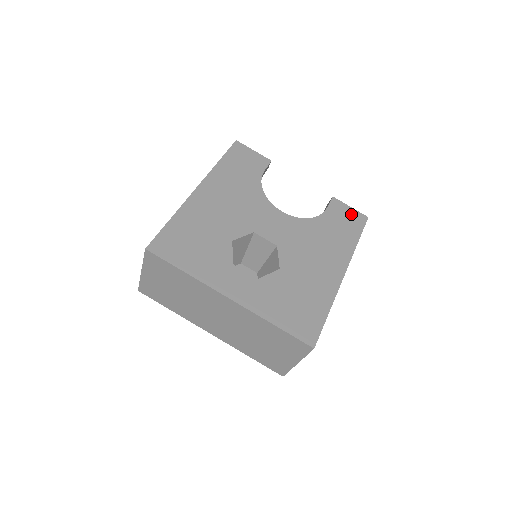
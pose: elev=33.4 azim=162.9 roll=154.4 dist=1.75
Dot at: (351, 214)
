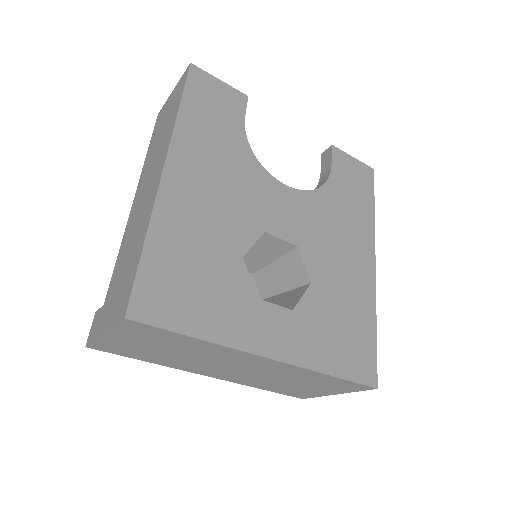
Dot at: (357, 169)
